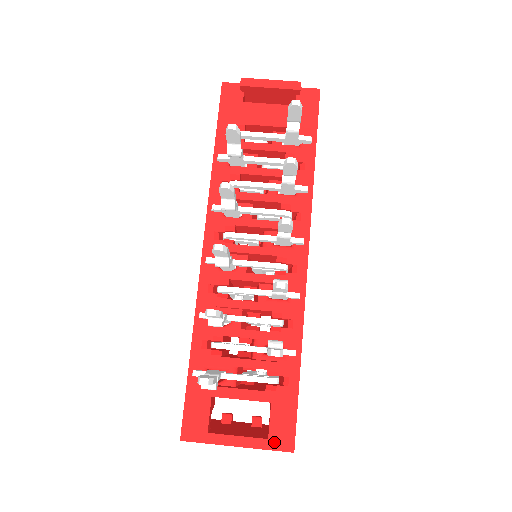
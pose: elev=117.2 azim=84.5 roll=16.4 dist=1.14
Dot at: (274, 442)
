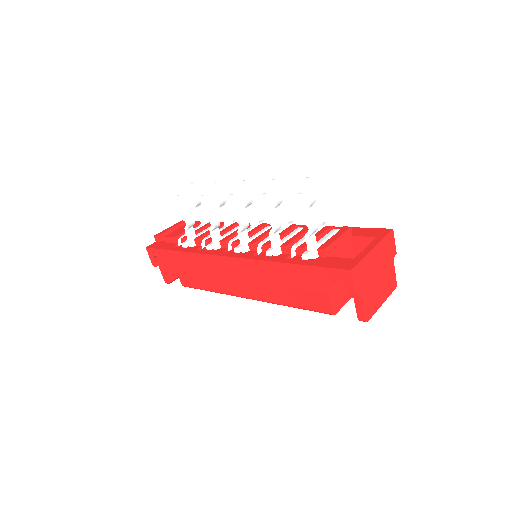
Dot at: (380, 235)
